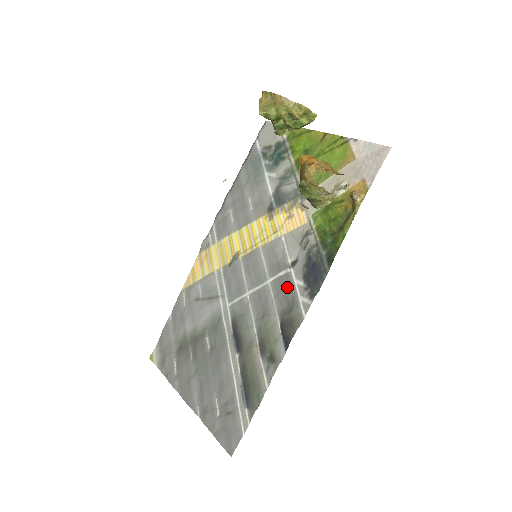
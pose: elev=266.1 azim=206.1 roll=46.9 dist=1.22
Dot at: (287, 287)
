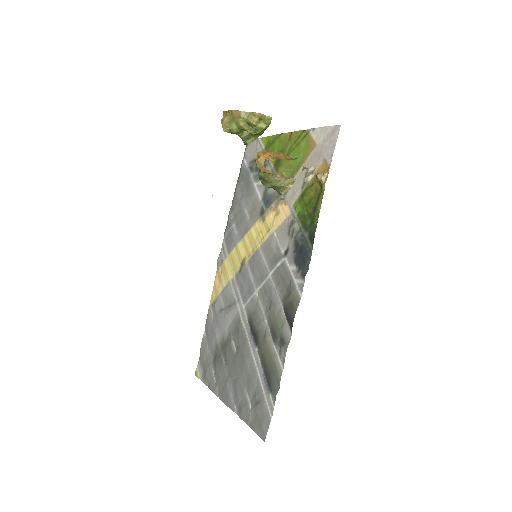
Dot at: (284, 275)
